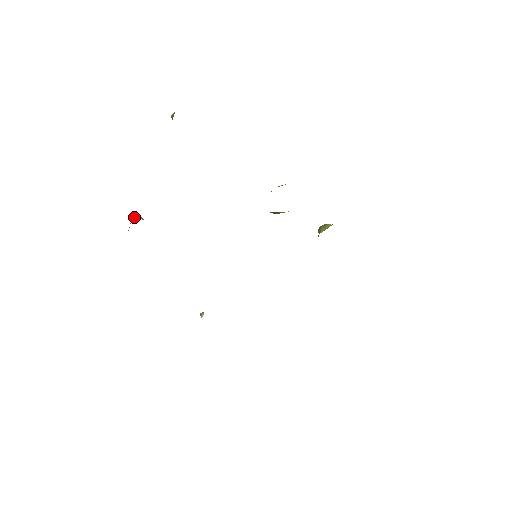
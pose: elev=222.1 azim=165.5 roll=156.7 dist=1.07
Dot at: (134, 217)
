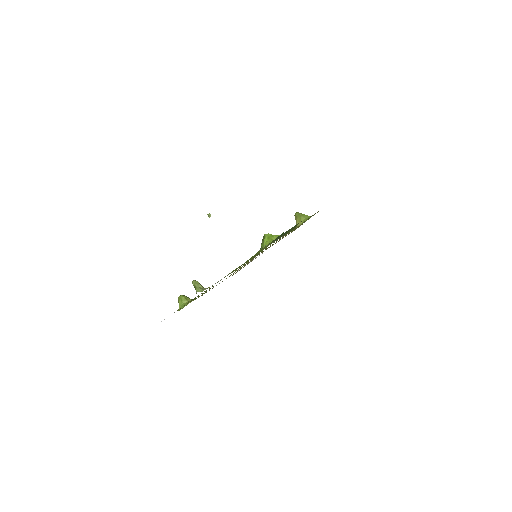
Dot at: (180, 300)
